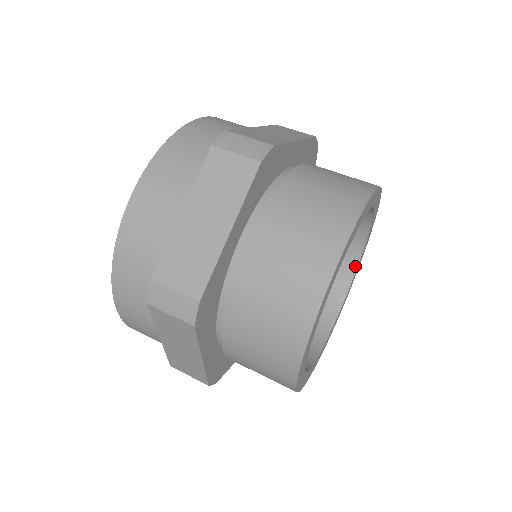
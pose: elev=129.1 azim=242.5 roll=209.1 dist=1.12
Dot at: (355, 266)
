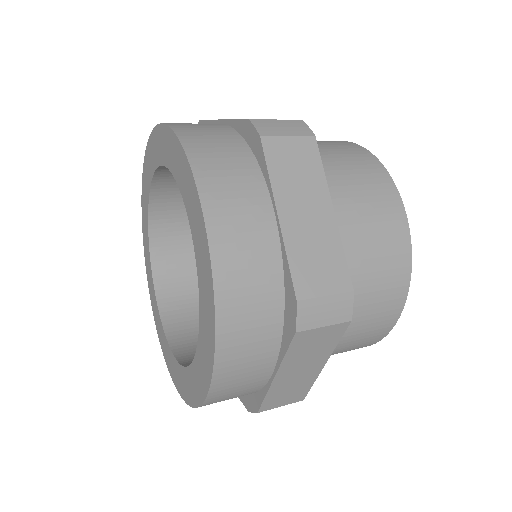
Dot at: occluded
